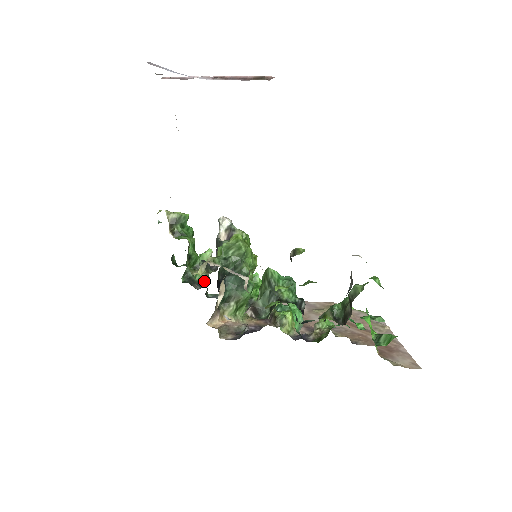
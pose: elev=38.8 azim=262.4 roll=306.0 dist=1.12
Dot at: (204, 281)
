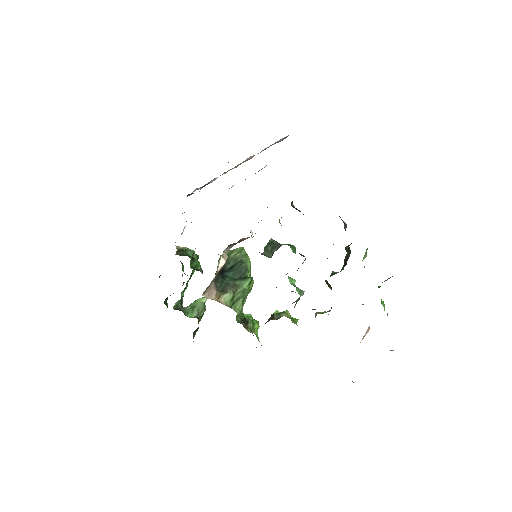
Dot at: (195, 317)
